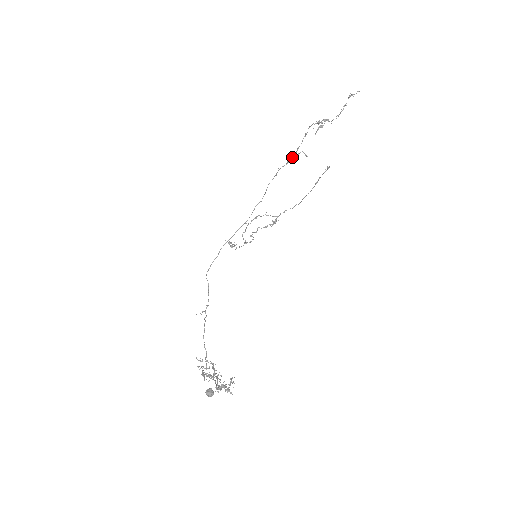
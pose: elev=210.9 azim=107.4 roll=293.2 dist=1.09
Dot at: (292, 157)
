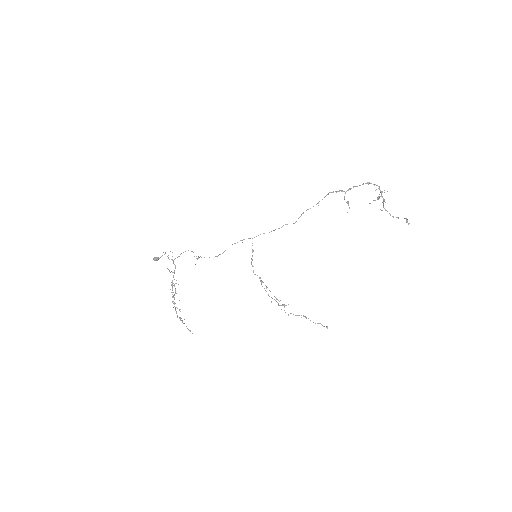
Dot at: occluded
